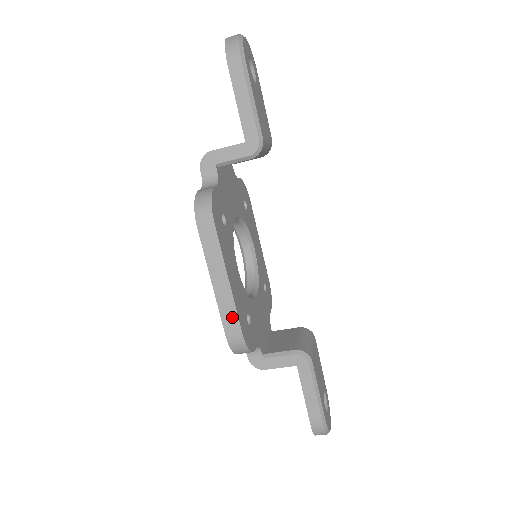
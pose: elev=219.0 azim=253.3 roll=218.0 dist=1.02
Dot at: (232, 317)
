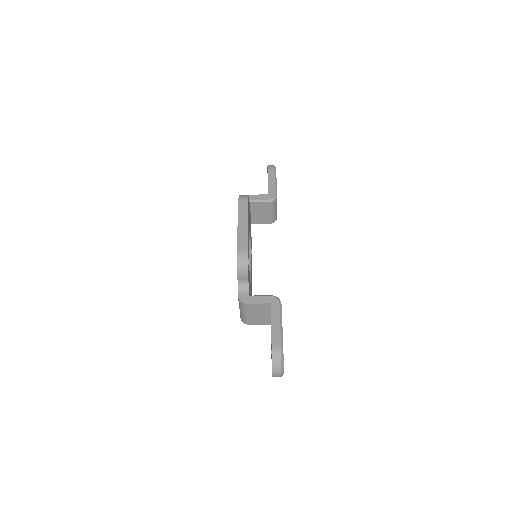
Dot at: (244, 241)
